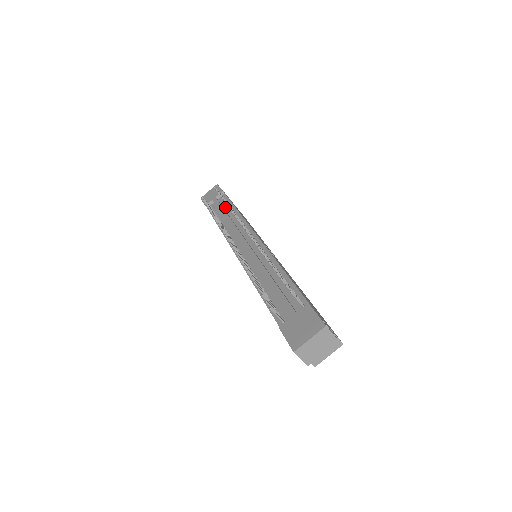
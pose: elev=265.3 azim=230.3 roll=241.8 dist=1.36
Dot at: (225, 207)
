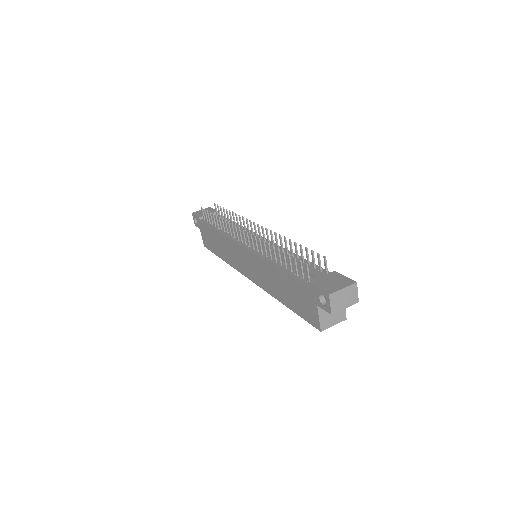
Dot at: occluded
